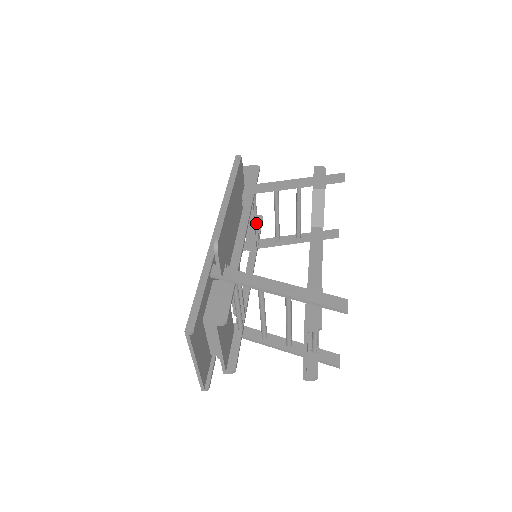
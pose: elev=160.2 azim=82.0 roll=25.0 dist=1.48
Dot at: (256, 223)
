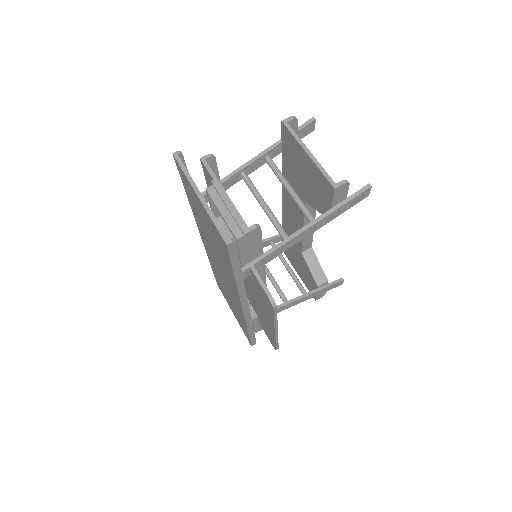
Dot at: occluded
